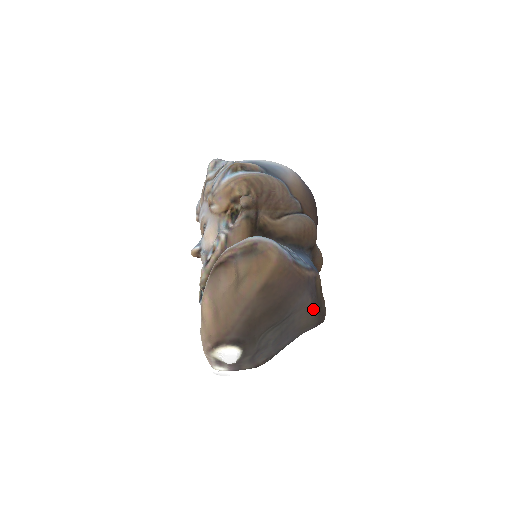
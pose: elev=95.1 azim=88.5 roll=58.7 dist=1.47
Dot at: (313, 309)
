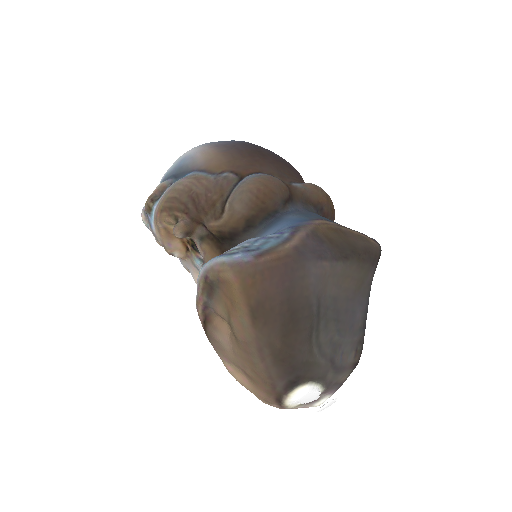
Dot at: (343, 264)
